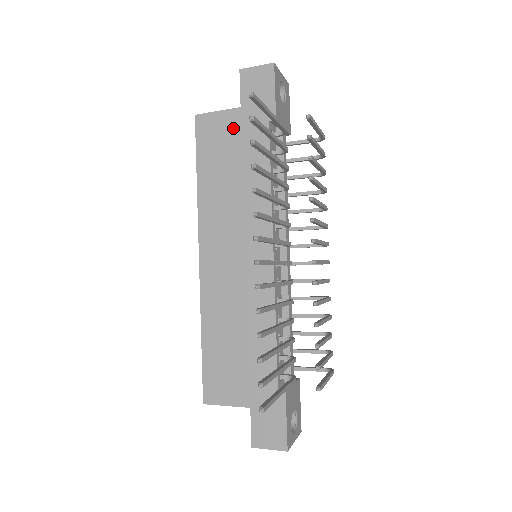
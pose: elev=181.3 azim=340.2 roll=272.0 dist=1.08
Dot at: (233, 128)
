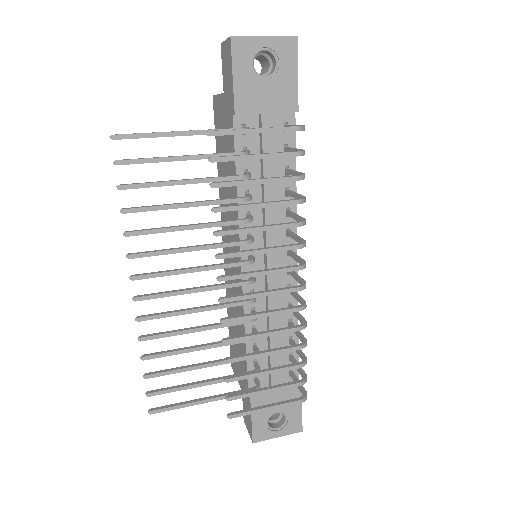
Dot at: (223, 117)
